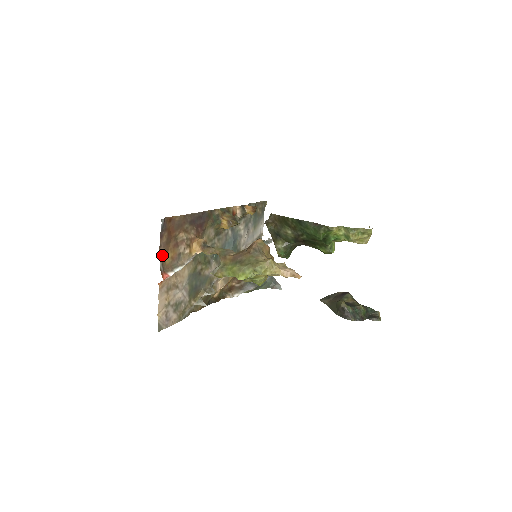
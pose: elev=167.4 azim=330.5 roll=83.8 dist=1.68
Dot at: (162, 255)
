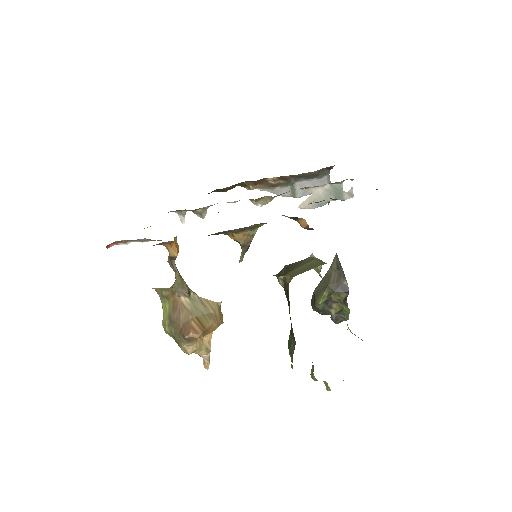
Dot at: occluded
